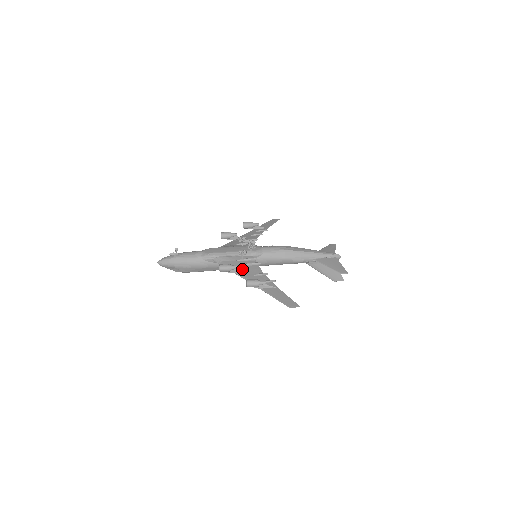
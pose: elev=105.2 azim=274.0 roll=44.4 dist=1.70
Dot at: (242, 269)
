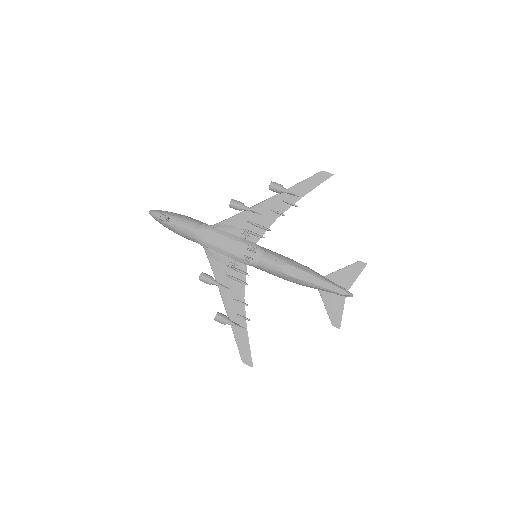
Dot at: (226, 282)
